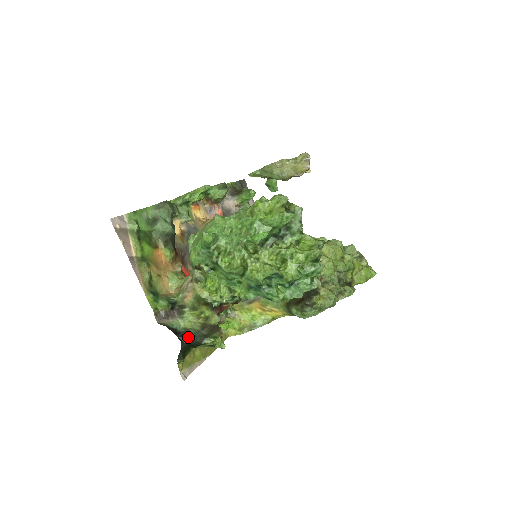
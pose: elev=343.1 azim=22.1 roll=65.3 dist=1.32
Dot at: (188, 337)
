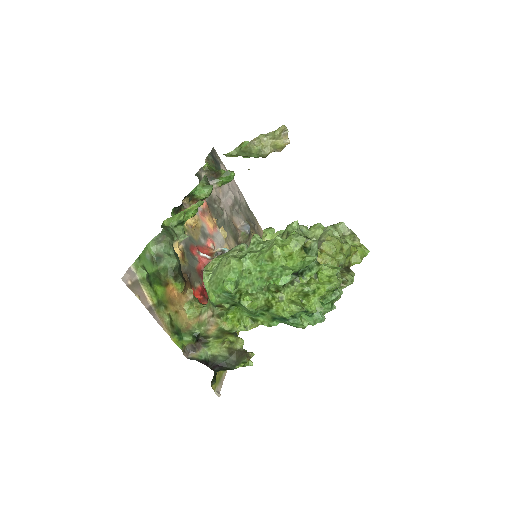
Dot at: (219, 365)
